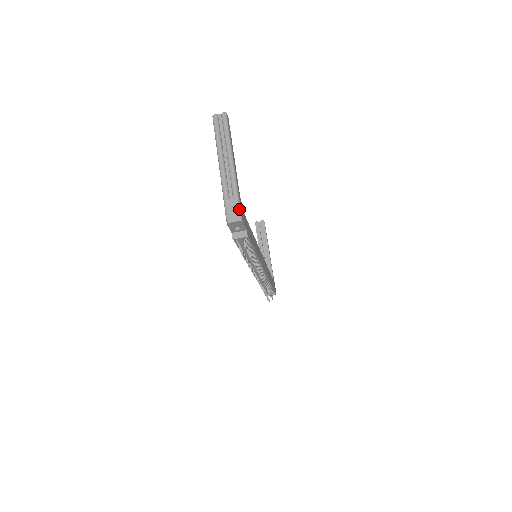
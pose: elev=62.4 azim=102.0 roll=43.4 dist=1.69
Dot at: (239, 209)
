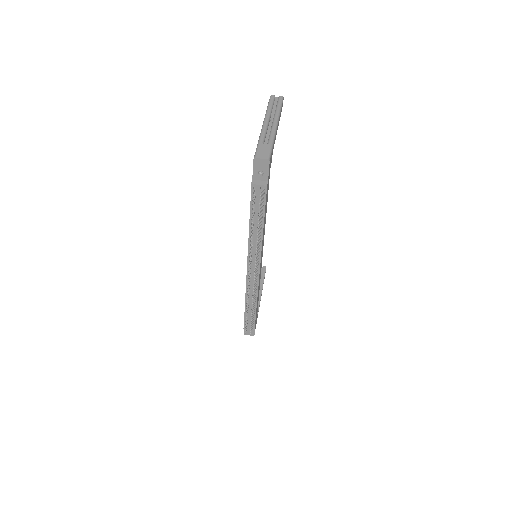
Dot at: (270, 152)
